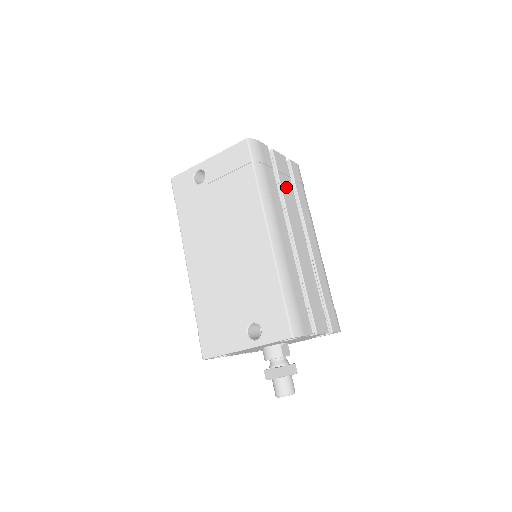
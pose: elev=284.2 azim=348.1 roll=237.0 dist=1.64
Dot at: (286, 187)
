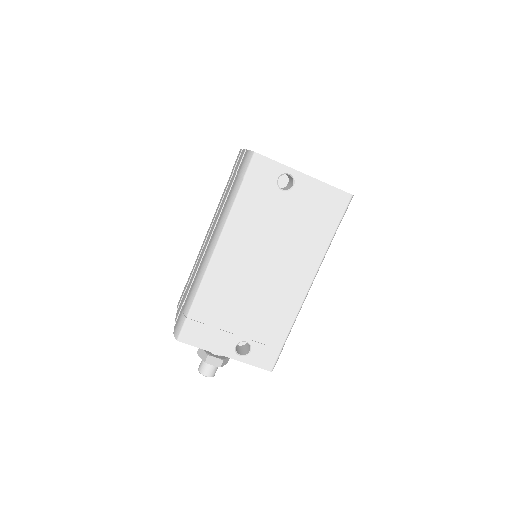
Dot at: occluded
